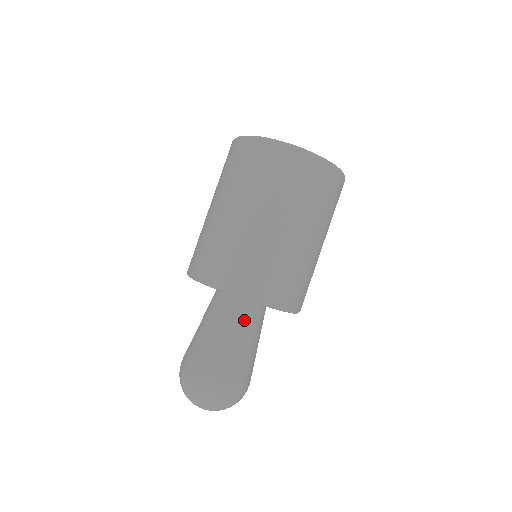
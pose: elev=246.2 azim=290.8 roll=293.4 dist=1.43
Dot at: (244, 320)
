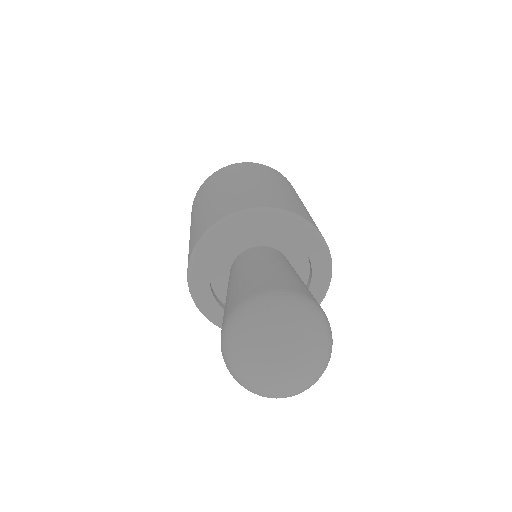
Dot at: (254, 259)
